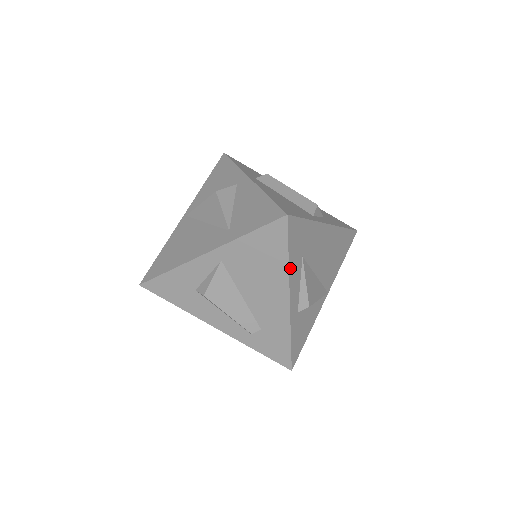
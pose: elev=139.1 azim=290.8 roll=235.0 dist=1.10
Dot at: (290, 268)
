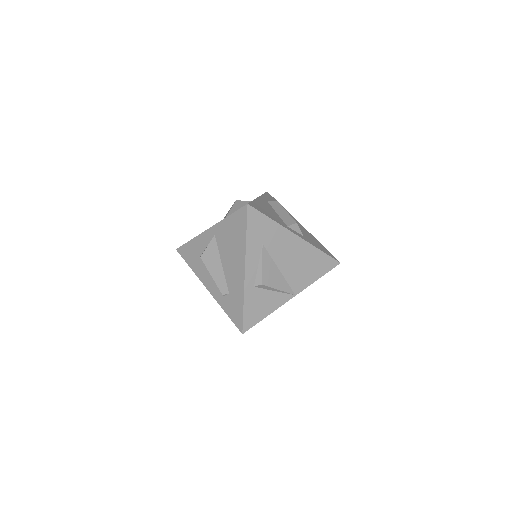
Dot at: (248, 245)
